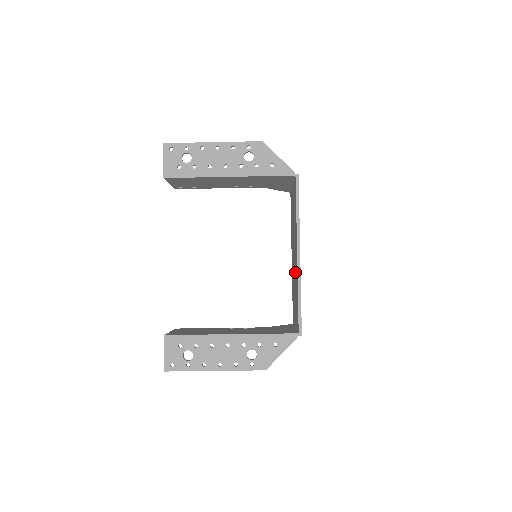
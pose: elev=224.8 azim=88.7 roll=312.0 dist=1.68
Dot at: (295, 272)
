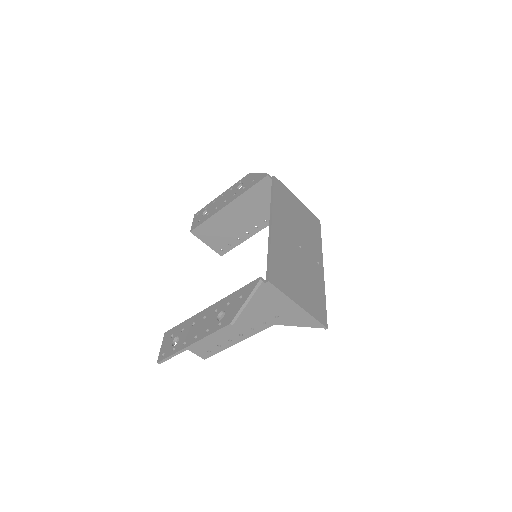
Dot at: occluded
